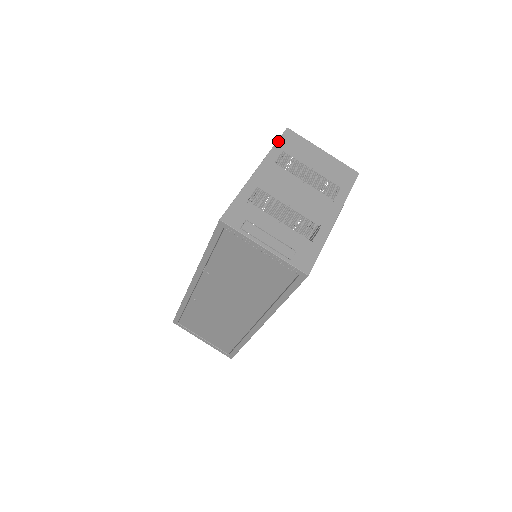
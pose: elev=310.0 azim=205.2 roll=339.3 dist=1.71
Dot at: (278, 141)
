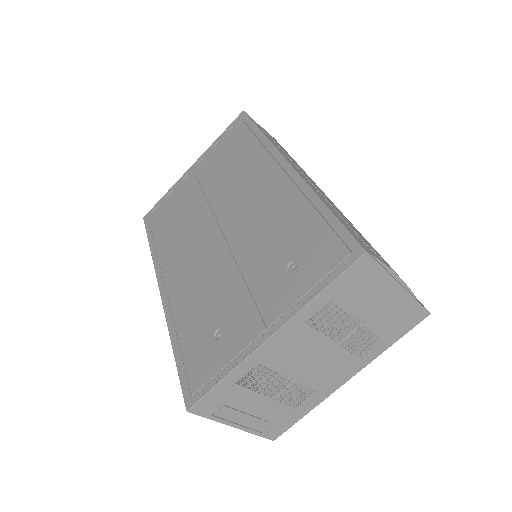
Dot at: (333, 283)
